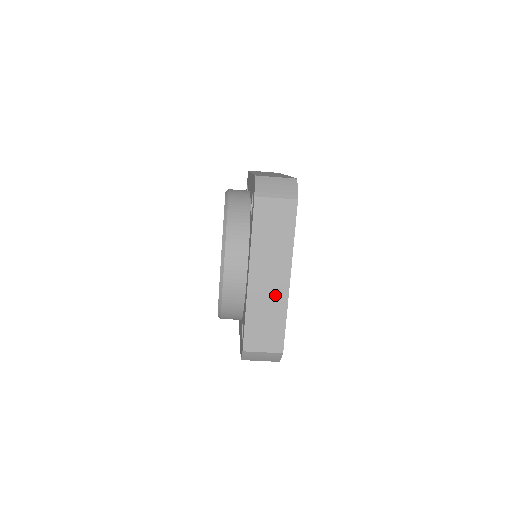
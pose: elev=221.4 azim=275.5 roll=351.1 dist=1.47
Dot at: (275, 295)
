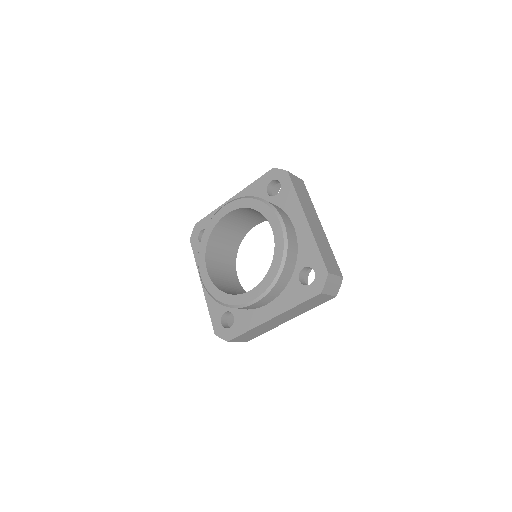
Dot at: (273, 325)
